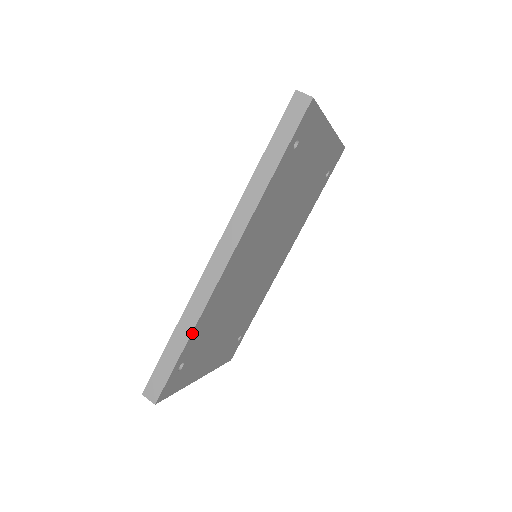
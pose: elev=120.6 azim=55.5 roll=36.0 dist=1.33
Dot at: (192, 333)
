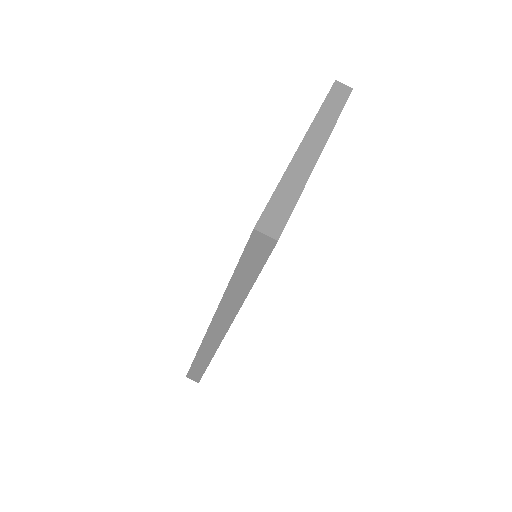
Dot at: occluded
